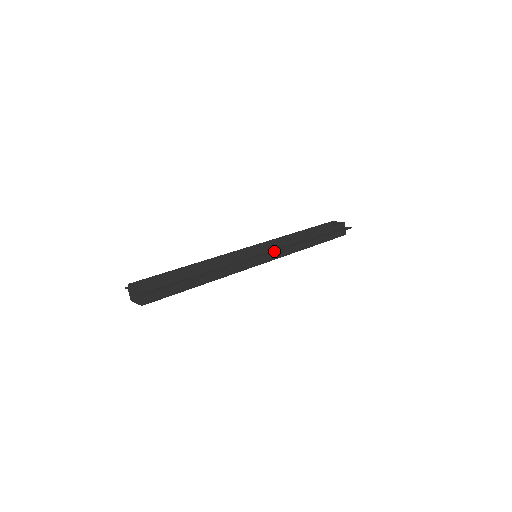
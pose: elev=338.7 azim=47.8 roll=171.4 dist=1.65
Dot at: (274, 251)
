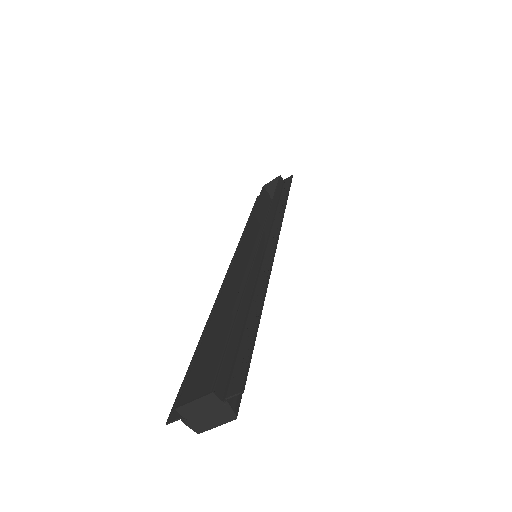
Dot at: (272, 234)
